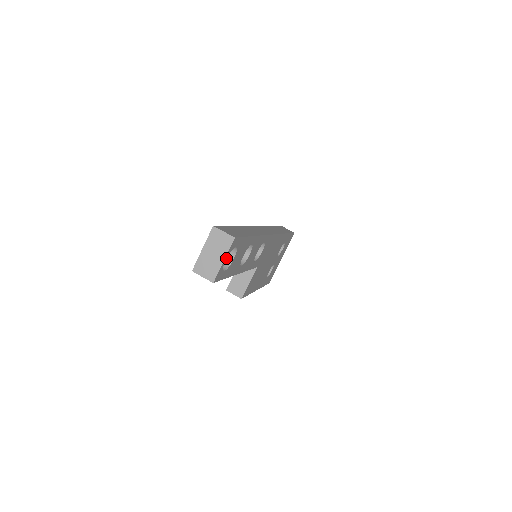
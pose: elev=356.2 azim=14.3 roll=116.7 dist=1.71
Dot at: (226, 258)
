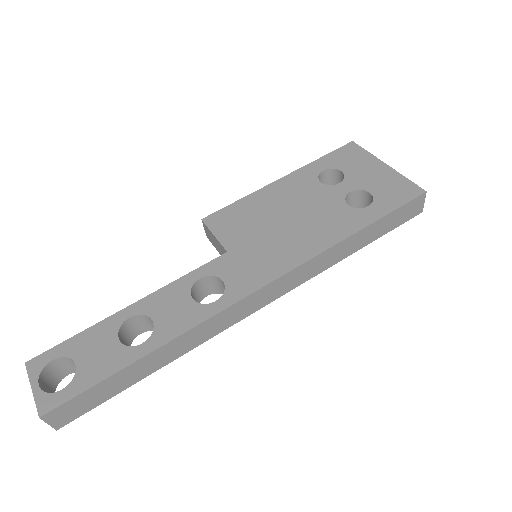
Dot at: occluded
